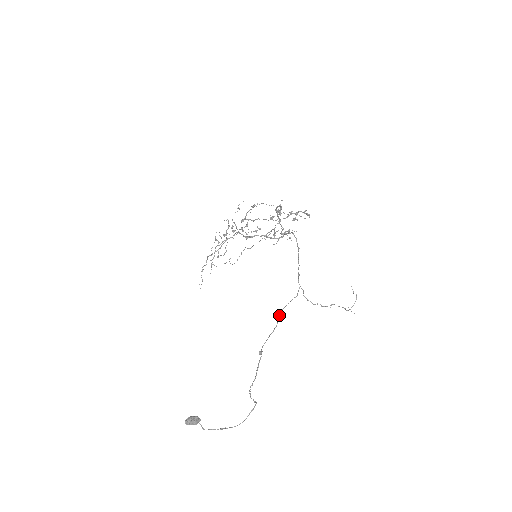
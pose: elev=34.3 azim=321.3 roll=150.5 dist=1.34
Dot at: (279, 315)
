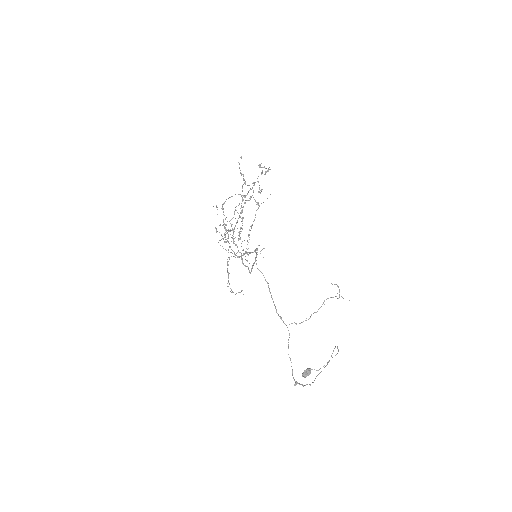
Dot at: occluded
